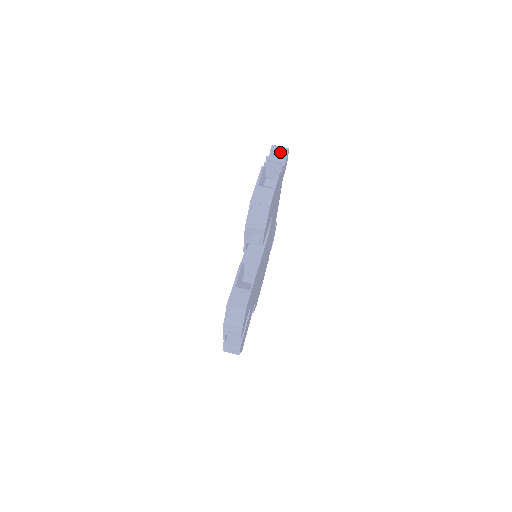
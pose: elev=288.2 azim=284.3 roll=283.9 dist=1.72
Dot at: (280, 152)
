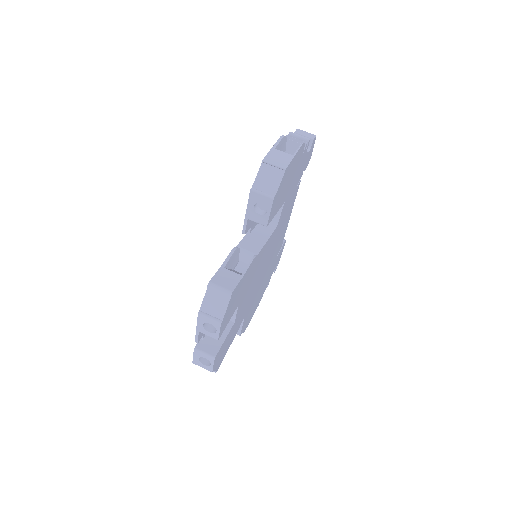
Dot at: (305, 136)
